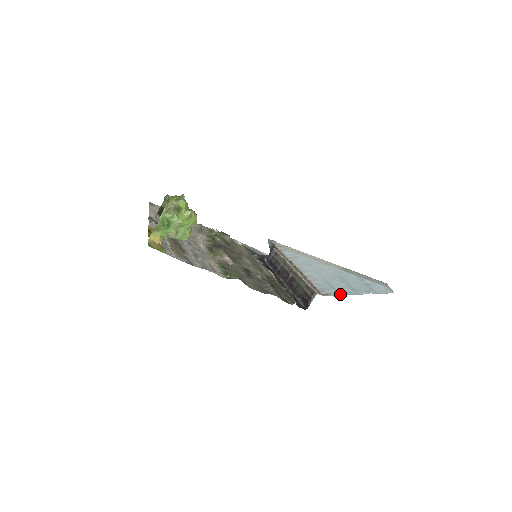
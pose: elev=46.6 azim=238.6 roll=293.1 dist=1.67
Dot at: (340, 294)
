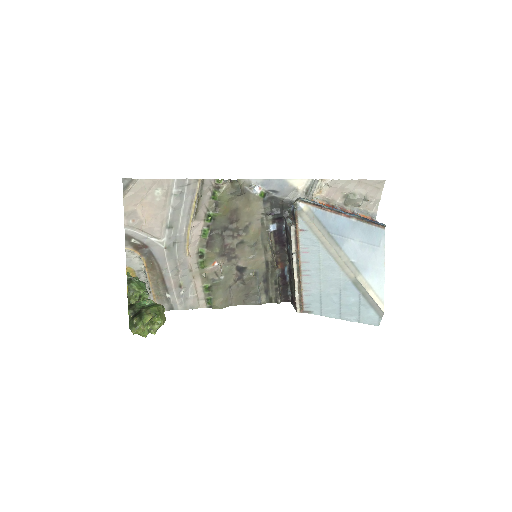
Dot at: (322, 315)
